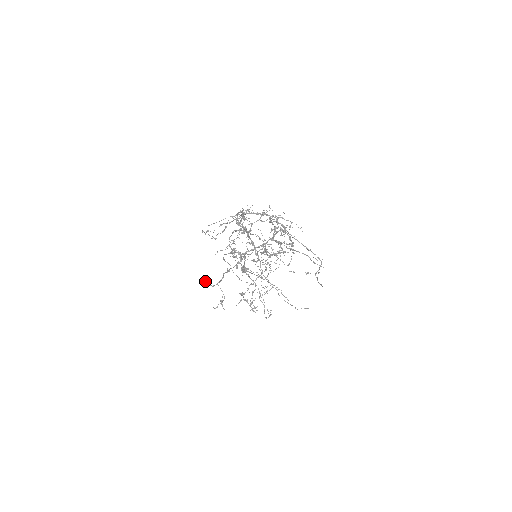
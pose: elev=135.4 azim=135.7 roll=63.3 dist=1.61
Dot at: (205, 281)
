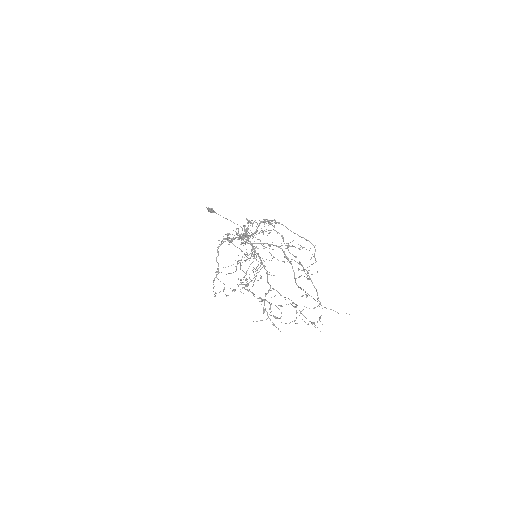
Dot at: (215, 293)
